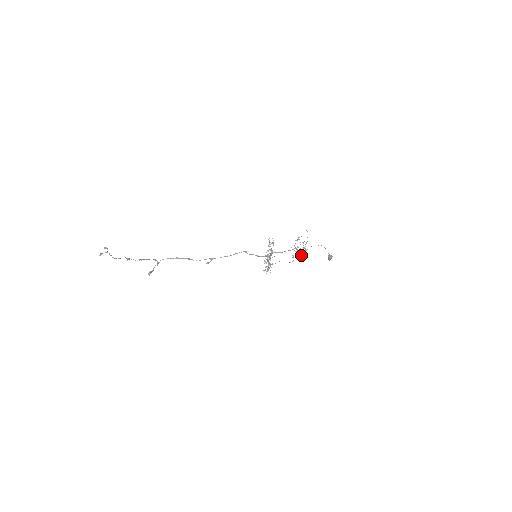
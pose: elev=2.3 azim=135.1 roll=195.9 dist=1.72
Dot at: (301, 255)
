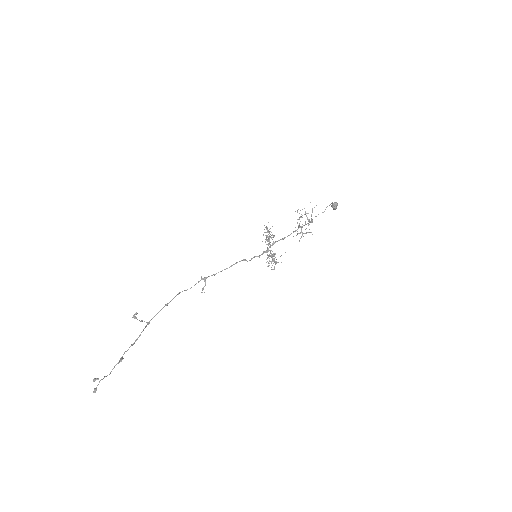
Dot at: occluded
